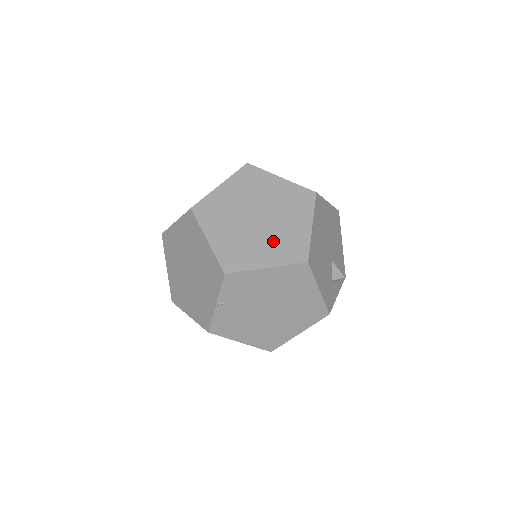
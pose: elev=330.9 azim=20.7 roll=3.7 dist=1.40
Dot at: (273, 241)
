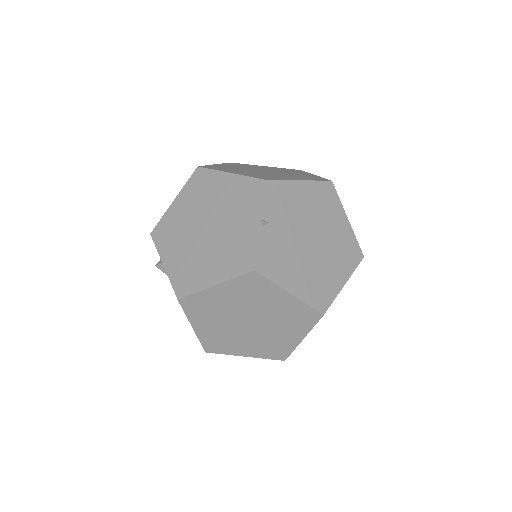
Dot at: (291, 176)
